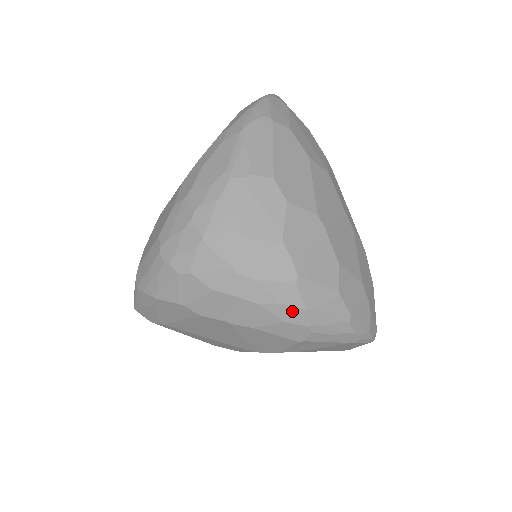
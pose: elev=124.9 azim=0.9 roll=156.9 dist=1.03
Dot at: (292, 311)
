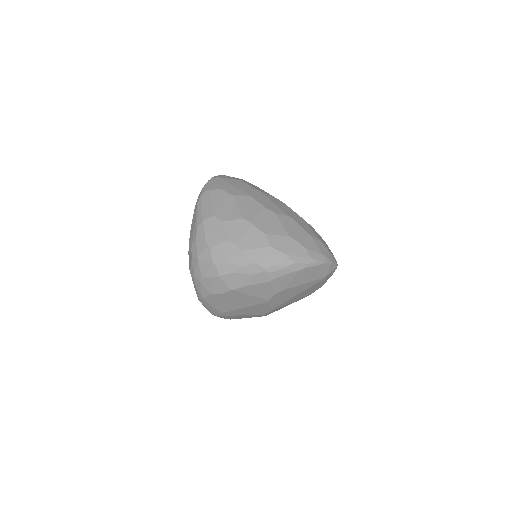
Dot at: (251, 268)
